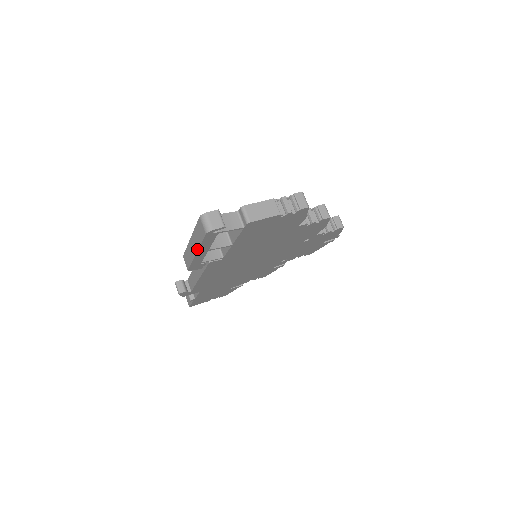
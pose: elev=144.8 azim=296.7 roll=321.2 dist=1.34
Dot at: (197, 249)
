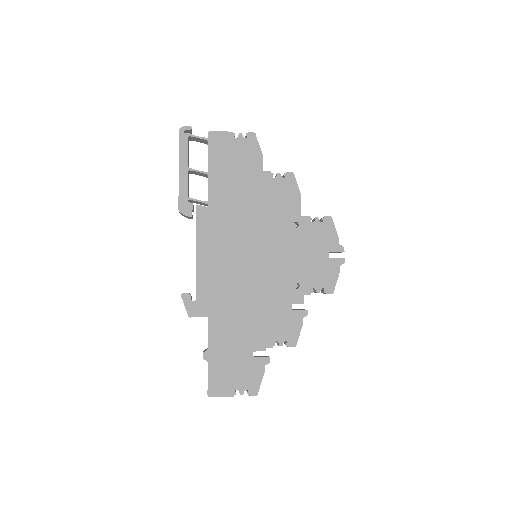
Dot at: (179, 161)
